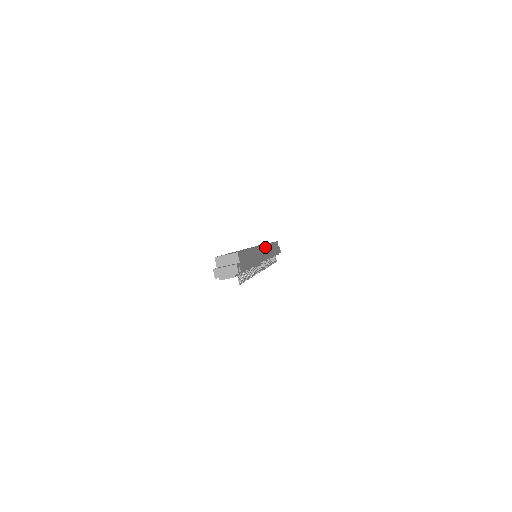
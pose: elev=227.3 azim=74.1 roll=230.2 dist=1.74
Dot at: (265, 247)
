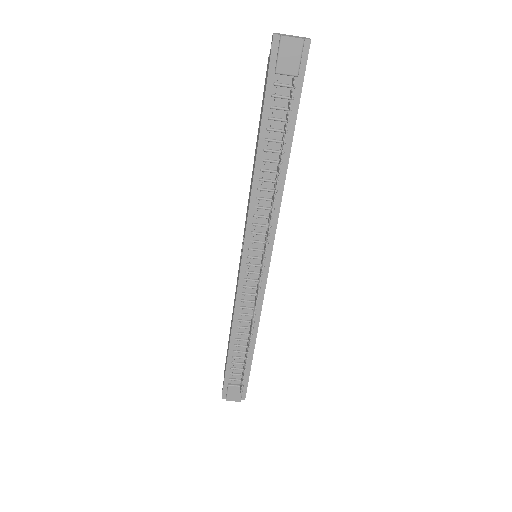
Dot at: occluded
